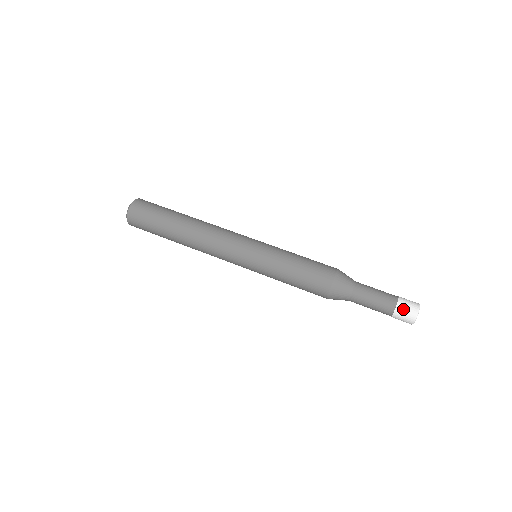
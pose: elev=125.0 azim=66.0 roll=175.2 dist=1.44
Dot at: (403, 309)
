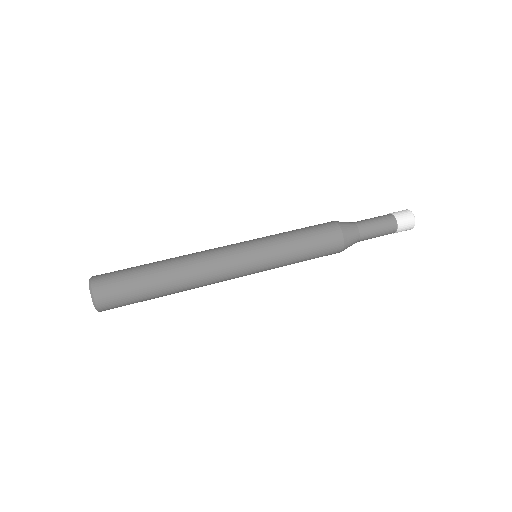
Dot at: (399, 213)
